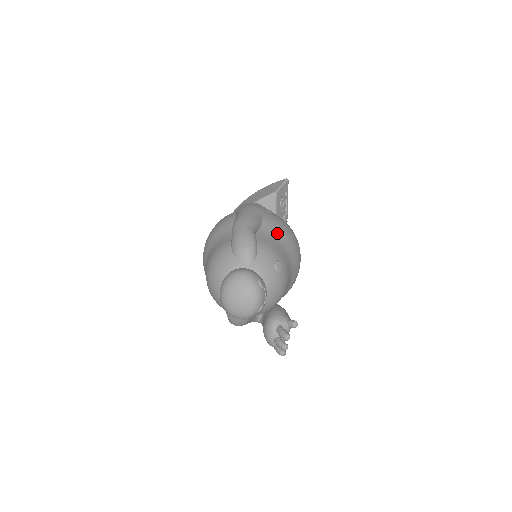
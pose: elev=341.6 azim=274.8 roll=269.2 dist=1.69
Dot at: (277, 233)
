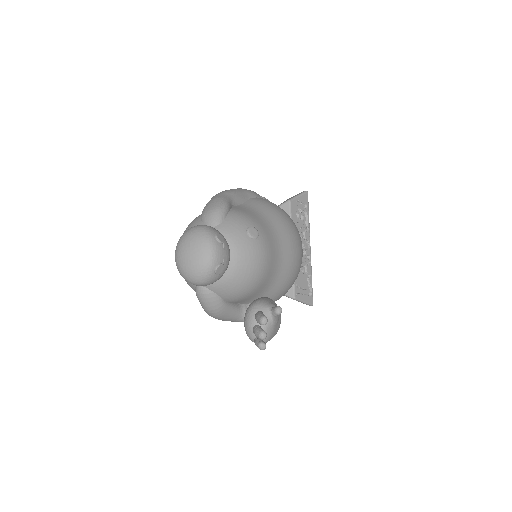
Dot at: (263, 210)
